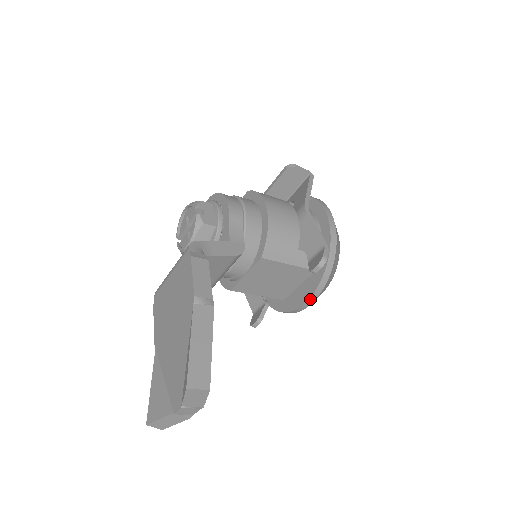
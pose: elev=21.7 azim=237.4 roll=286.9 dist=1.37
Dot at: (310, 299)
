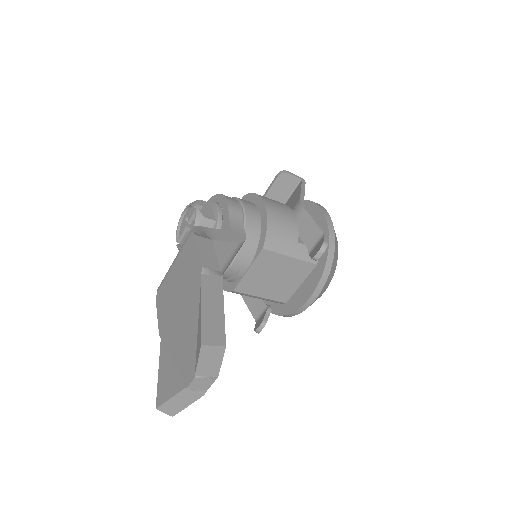
Dot at: (314, 294)
